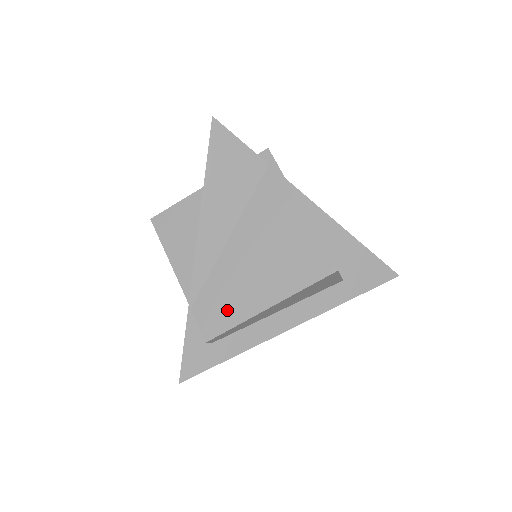
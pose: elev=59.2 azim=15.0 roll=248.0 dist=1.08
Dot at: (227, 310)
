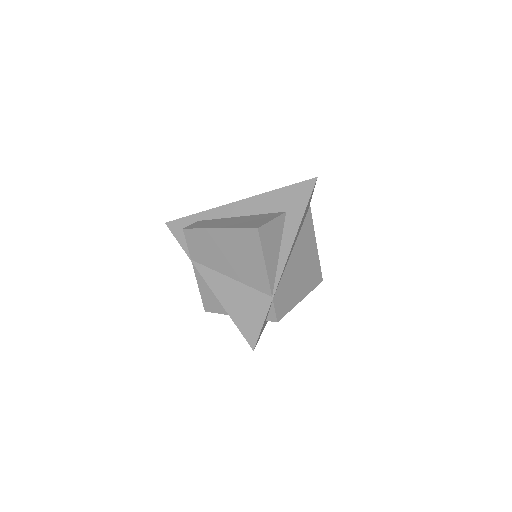
Dot at: (287, 301)
